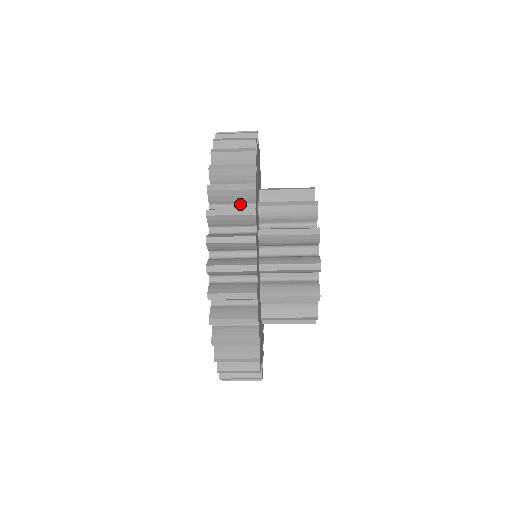
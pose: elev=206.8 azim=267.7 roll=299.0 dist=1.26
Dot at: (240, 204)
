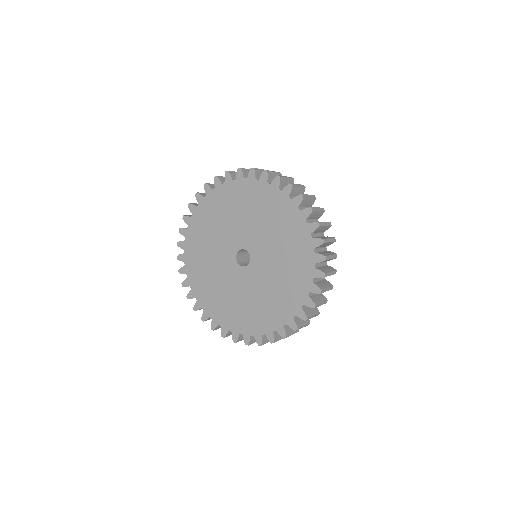
Dot at: occluded
